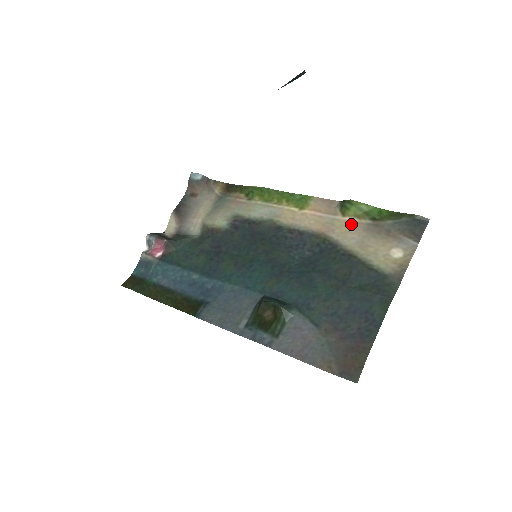
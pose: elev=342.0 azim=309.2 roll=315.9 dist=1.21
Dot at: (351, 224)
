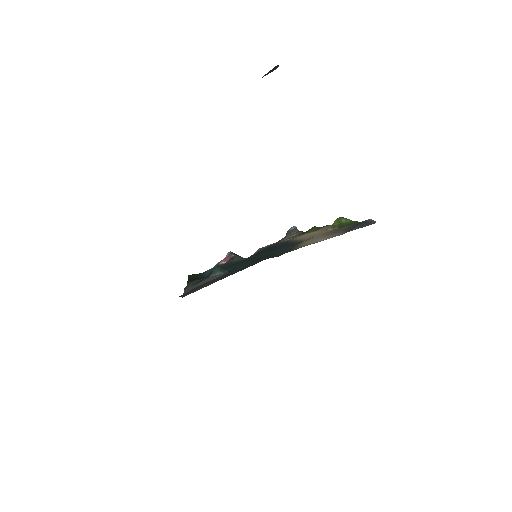
Dot at: (324, 232)
